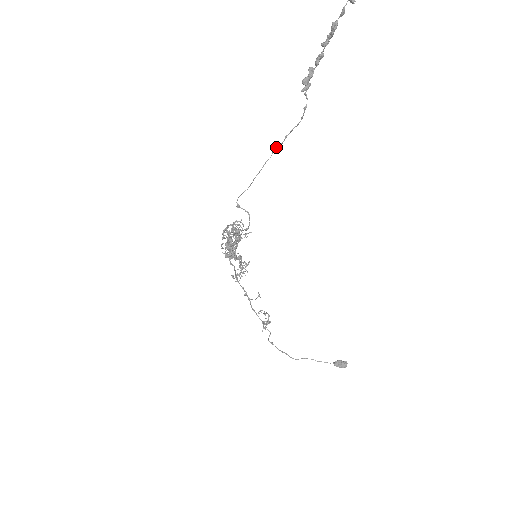
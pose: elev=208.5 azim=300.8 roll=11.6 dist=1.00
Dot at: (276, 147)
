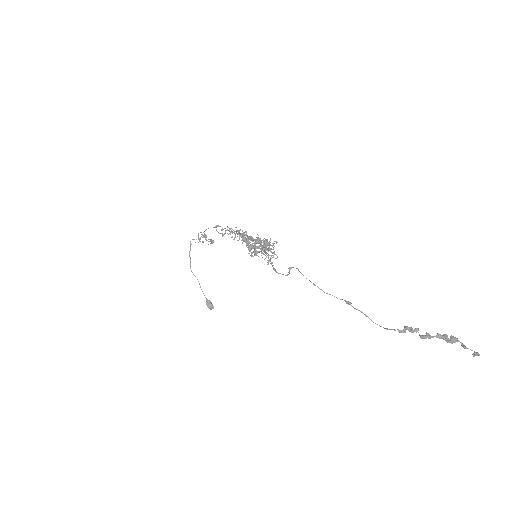
Dot at: (350, 304)
